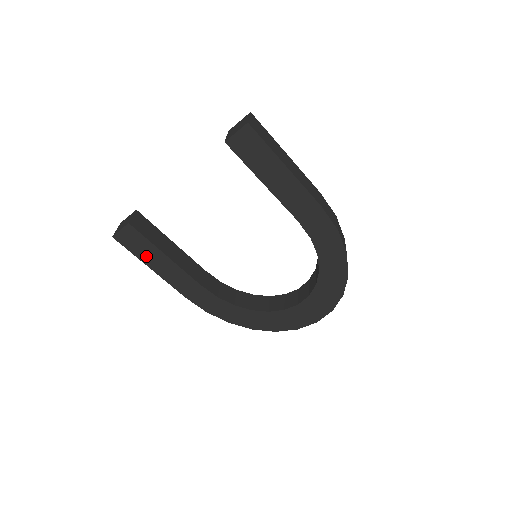
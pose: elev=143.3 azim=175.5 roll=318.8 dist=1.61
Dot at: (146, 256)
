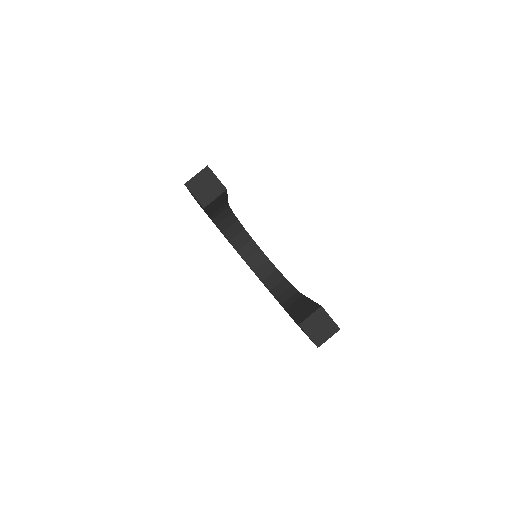
Dot at: occluded
